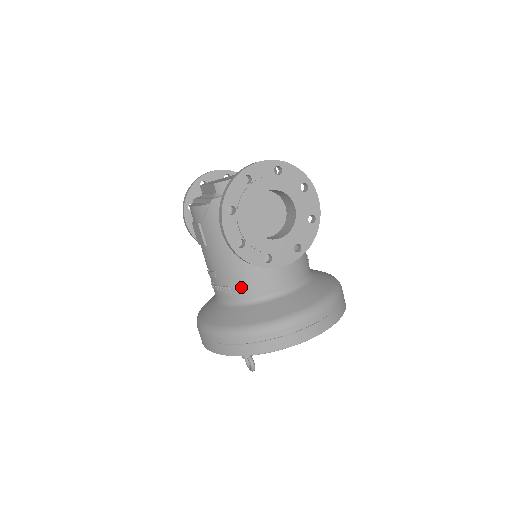
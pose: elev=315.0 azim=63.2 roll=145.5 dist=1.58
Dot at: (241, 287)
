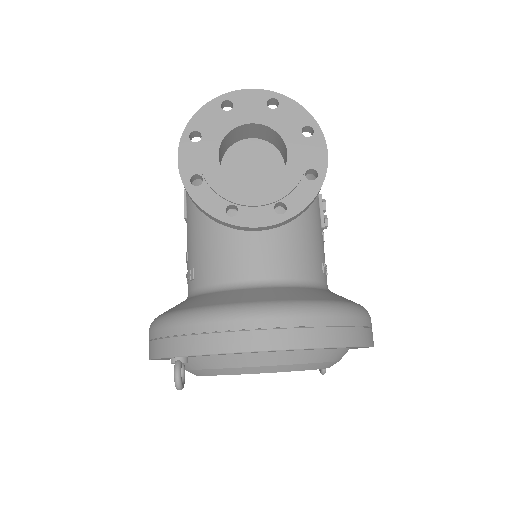
Dot at: (205, 267)
